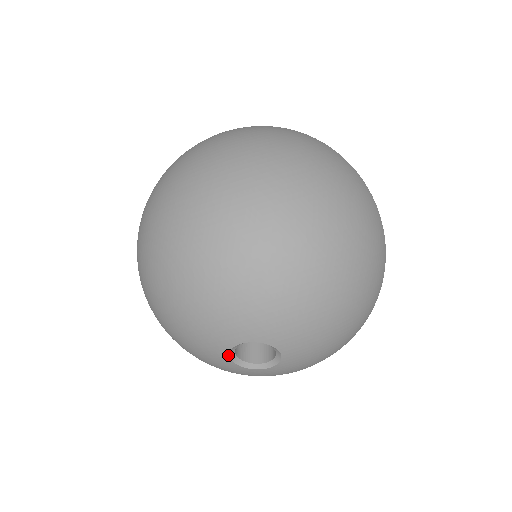
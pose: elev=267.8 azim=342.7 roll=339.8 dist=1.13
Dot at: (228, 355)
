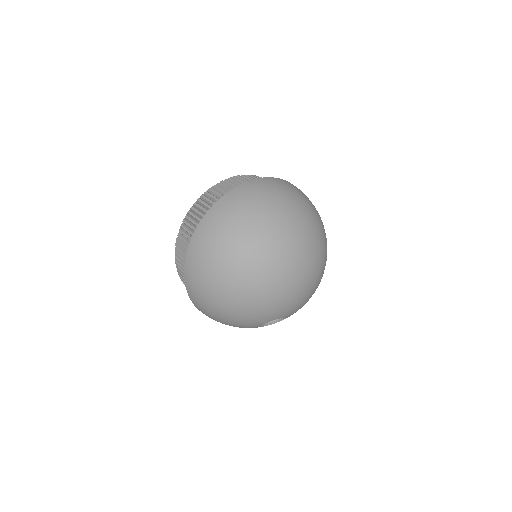
Dot at: (267, 322)
